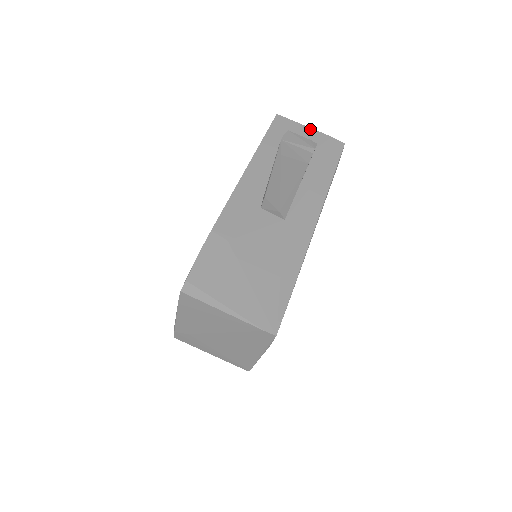
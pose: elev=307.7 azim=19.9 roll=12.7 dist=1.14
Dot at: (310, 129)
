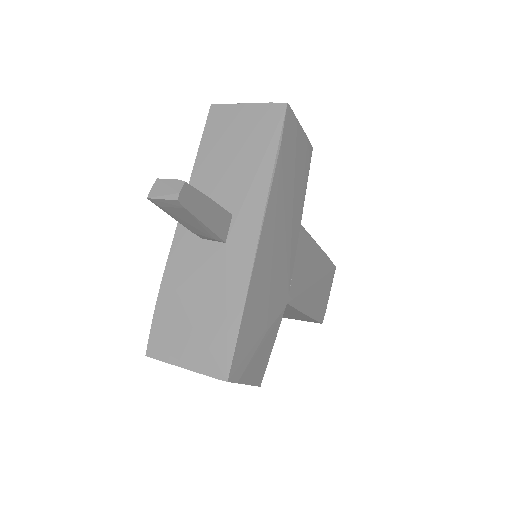
Dot at: (246, 105)
